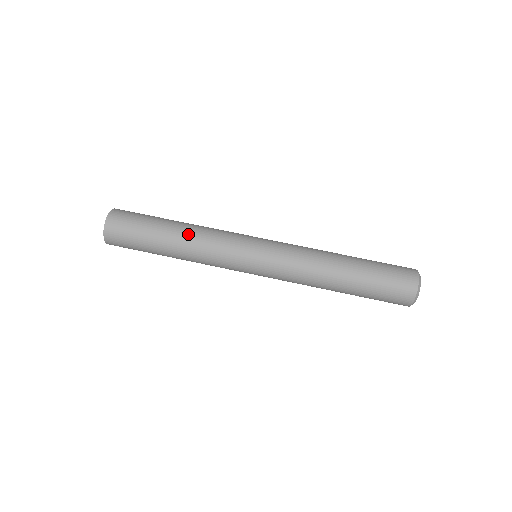
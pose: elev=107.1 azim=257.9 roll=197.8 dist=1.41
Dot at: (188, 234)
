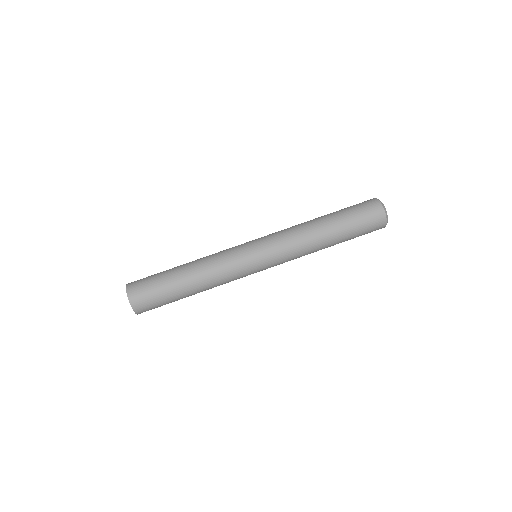
Dot at: (196, 262)
